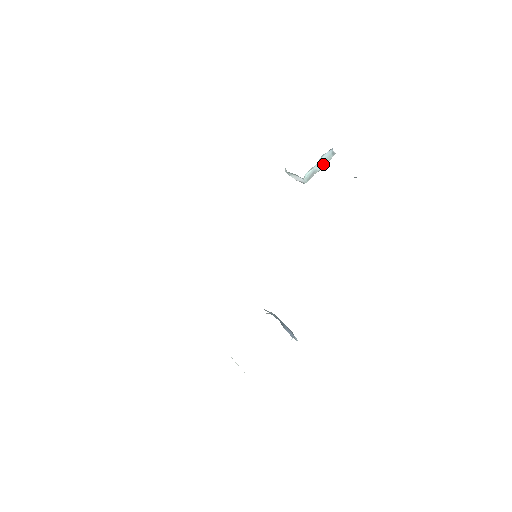
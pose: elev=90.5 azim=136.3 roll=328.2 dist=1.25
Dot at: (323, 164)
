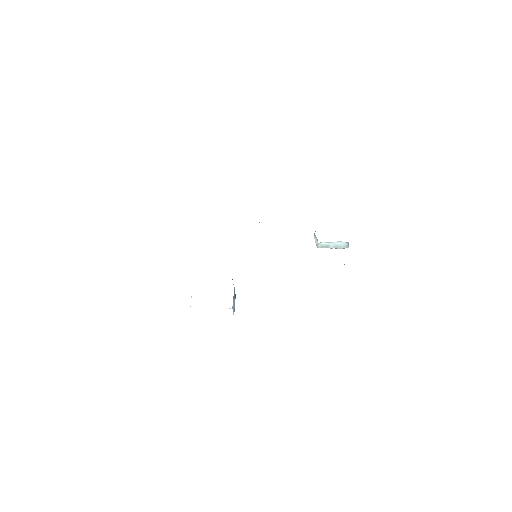
Dot at: (337, 247)
